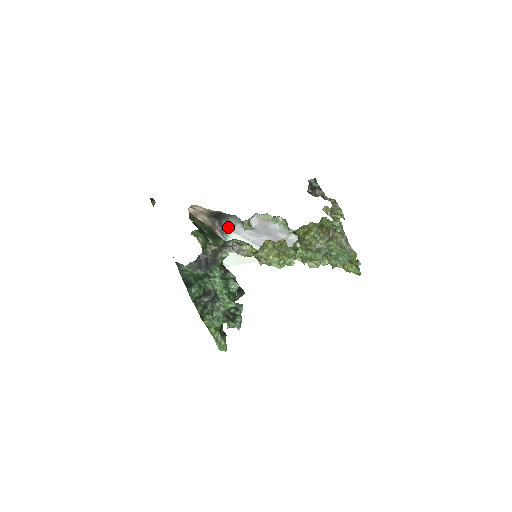
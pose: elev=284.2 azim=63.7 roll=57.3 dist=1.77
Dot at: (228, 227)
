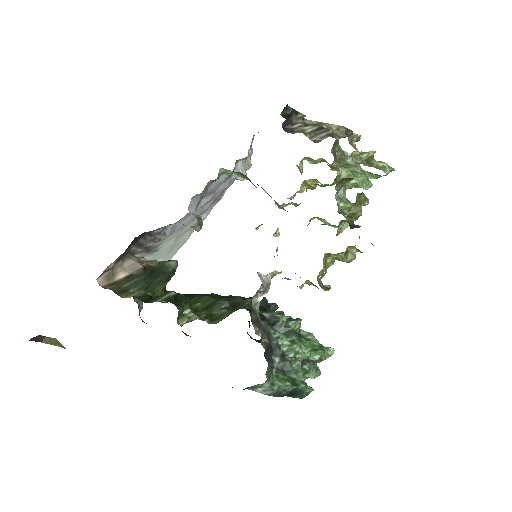
Dot at: (157, 241)
